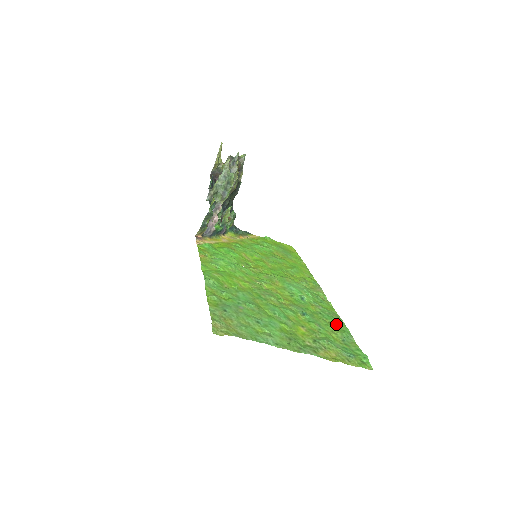
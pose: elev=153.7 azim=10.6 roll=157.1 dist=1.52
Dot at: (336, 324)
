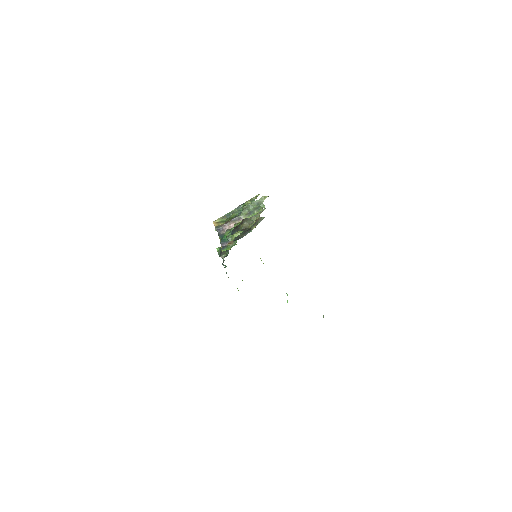
Dot at: occluded
